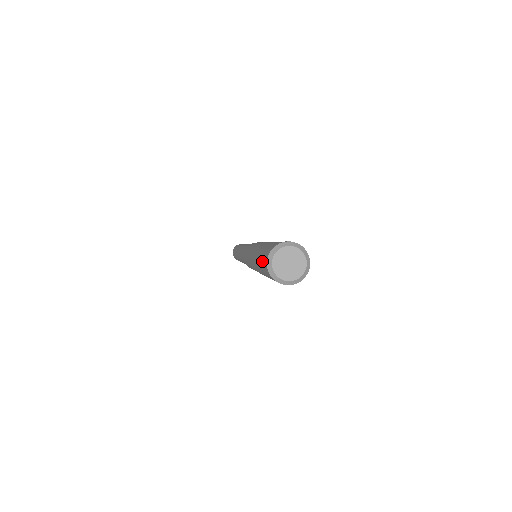
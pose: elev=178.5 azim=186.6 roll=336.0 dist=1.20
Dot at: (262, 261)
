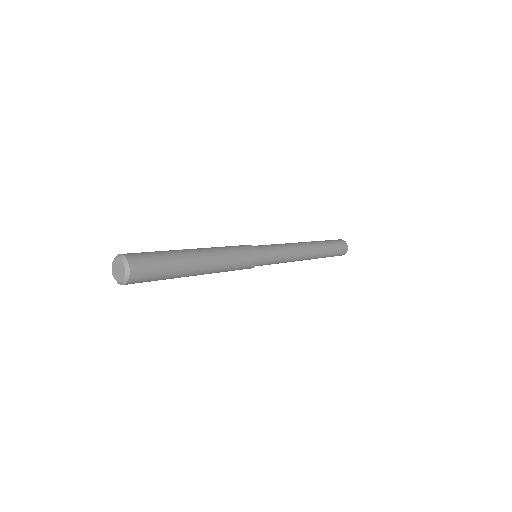
Dot at: occluded
